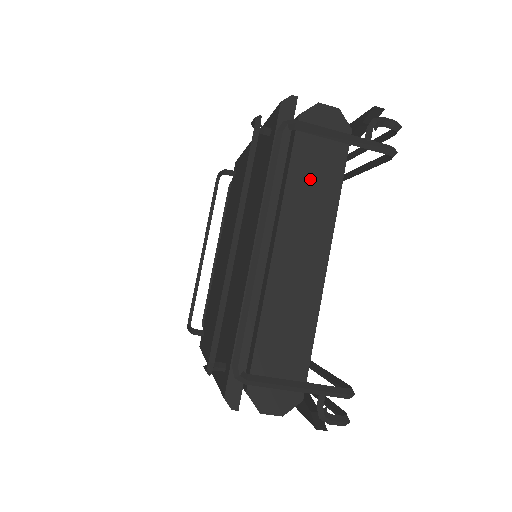
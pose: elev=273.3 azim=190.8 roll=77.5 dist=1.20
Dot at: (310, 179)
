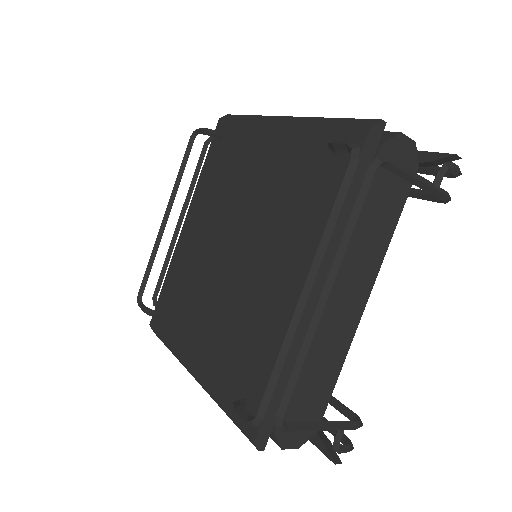
Dot at: (374, 217)
